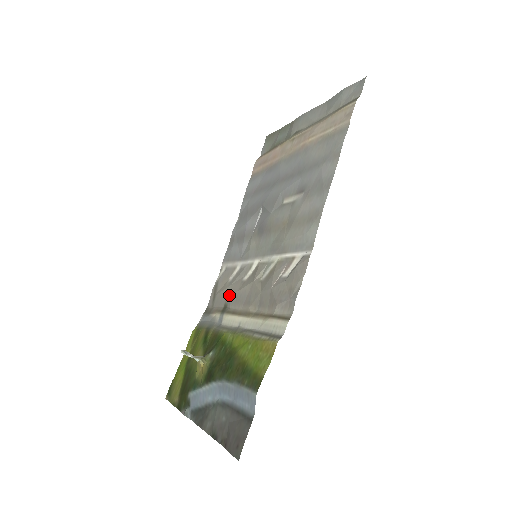
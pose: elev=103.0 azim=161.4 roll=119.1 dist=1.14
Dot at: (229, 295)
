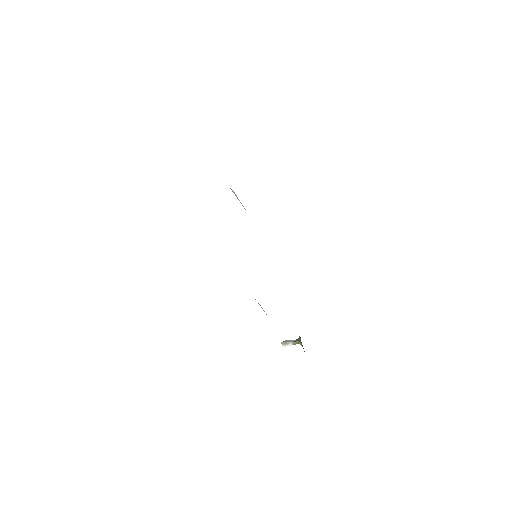
Dot at: occluded
